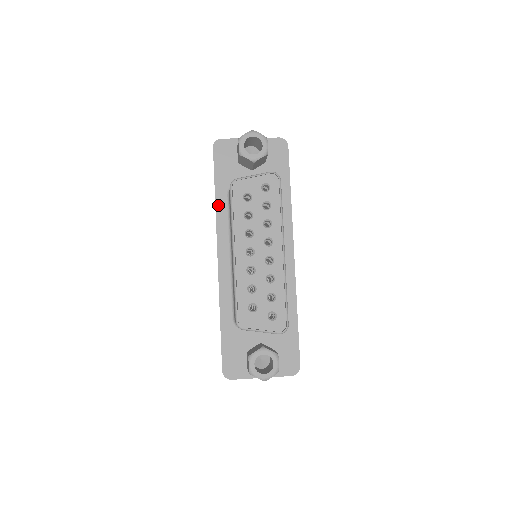
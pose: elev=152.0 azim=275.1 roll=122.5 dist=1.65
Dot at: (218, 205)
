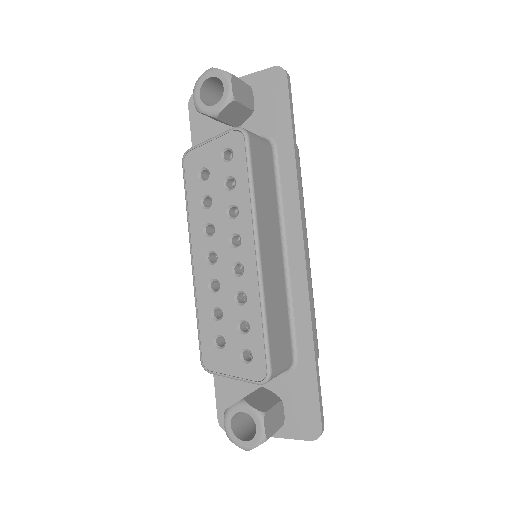
Dot at: occluded
